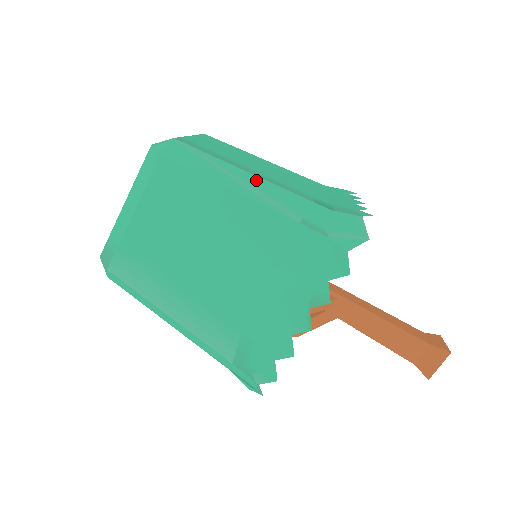
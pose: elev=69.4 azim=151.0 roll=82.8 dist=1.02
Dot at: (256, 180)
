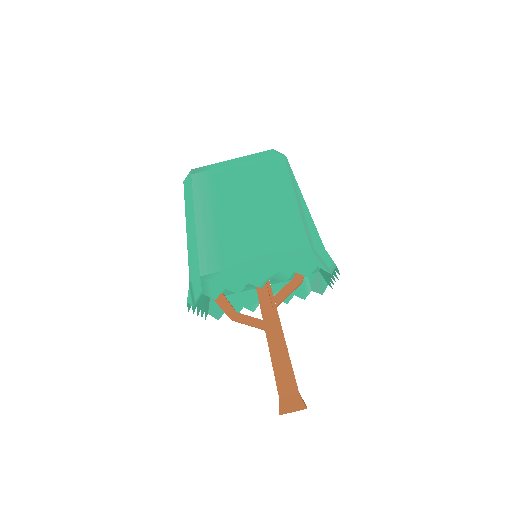
Dot at: (304, 204)
